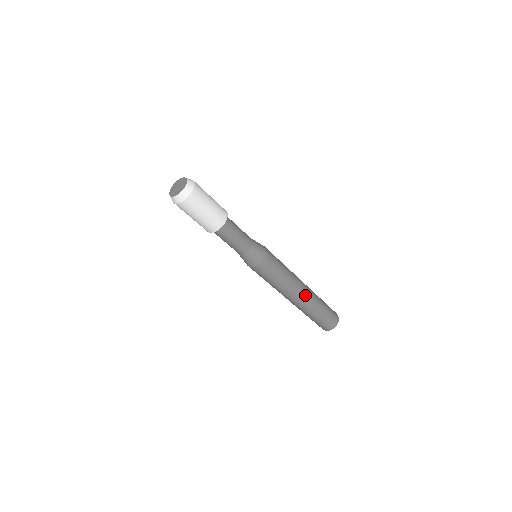
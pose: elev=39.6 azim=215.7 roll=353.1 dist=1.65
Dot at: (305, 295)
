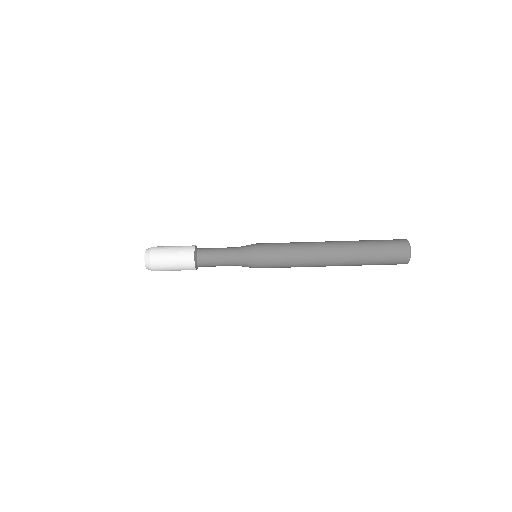
Dot at: (334, 250)
